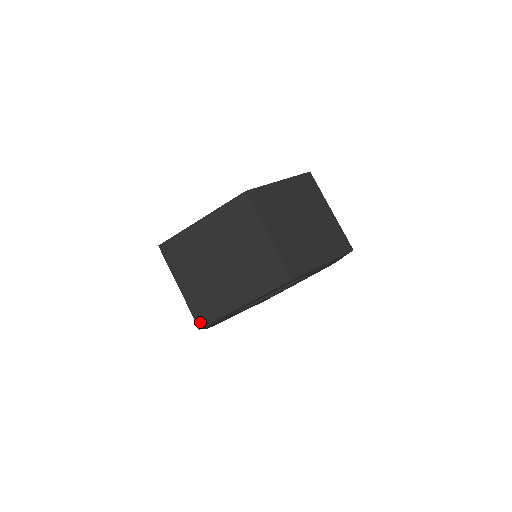
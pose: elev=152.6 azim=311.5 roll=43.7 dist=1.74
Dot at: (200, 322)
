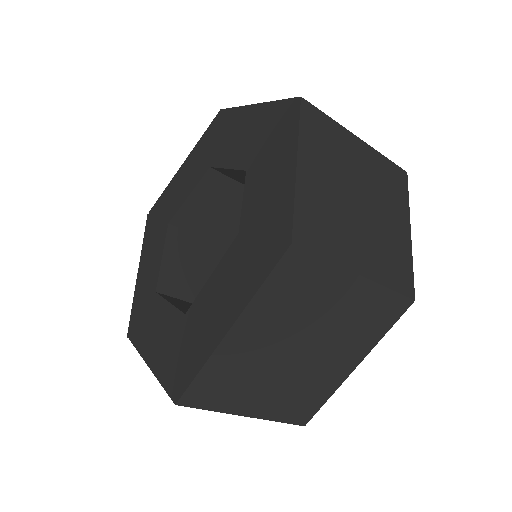
Dot at: (302, 421)
